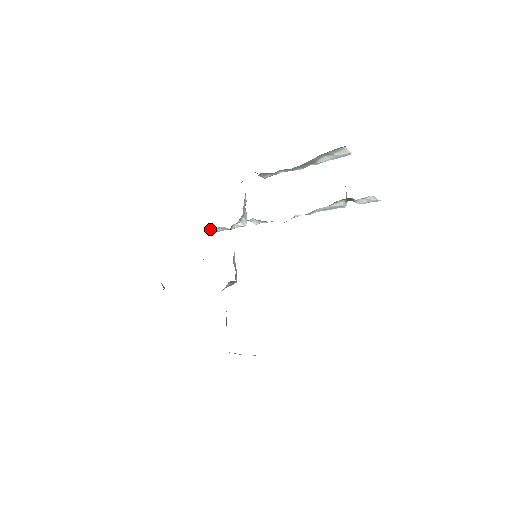
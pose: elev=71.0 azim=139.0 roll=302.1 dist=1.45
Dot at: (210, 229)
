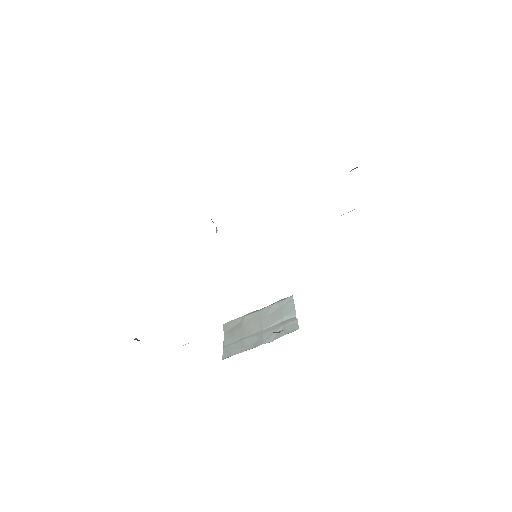
Dot at: occluded
